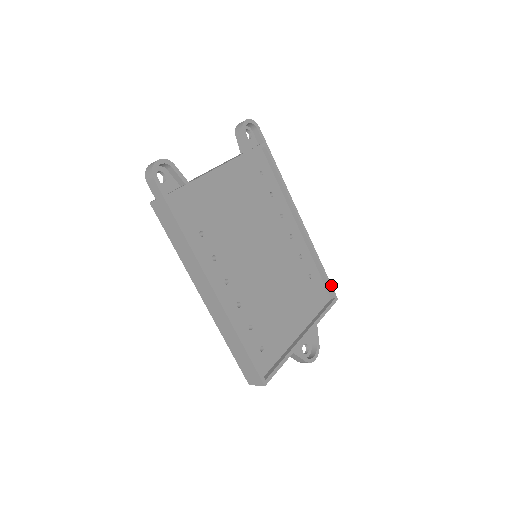
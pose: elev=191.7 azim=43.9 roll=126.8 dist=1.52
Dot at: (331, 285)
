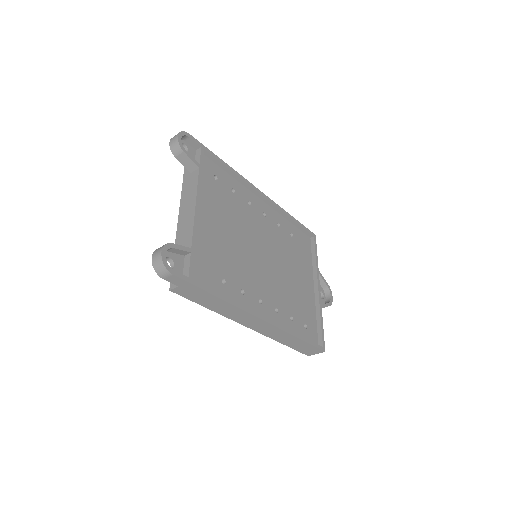
Dot at: (306, 228)
